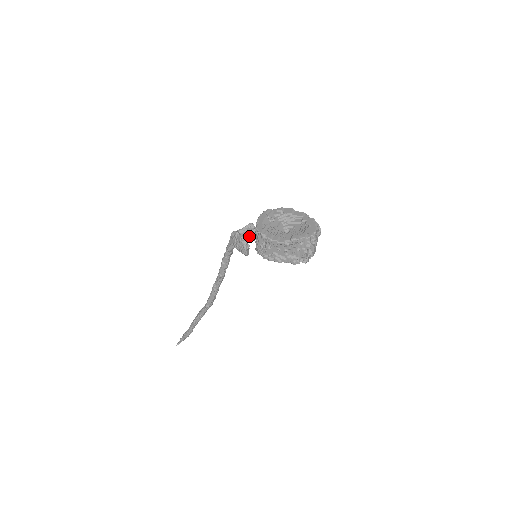
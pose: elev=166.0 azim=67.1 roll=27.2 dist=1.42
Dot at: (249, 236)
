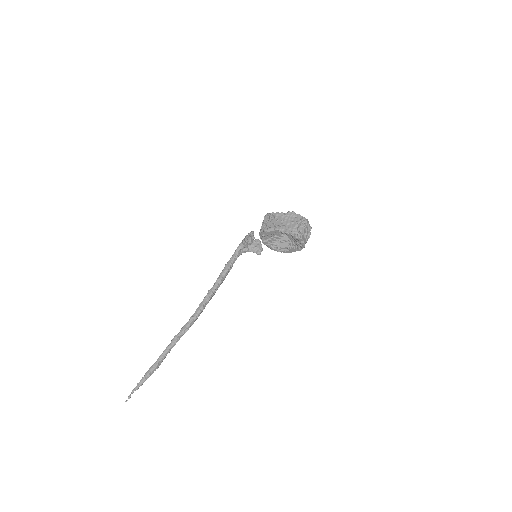
Dot at: (255, 246)
